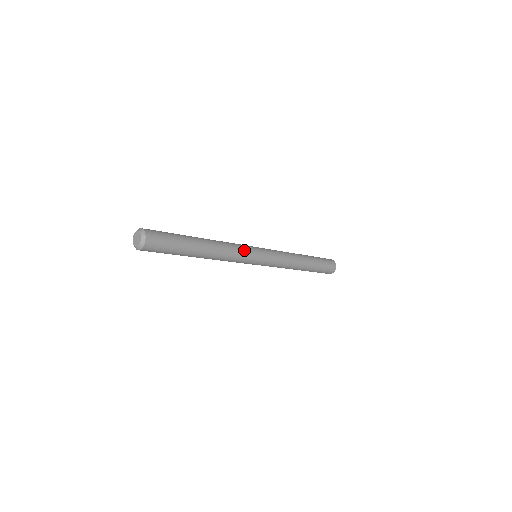
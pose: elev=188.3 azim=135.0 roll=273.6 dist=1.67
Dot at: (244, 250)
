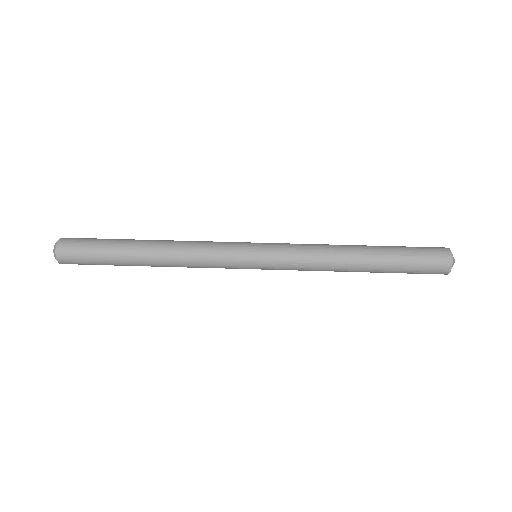
Dot at: (218, 249)
